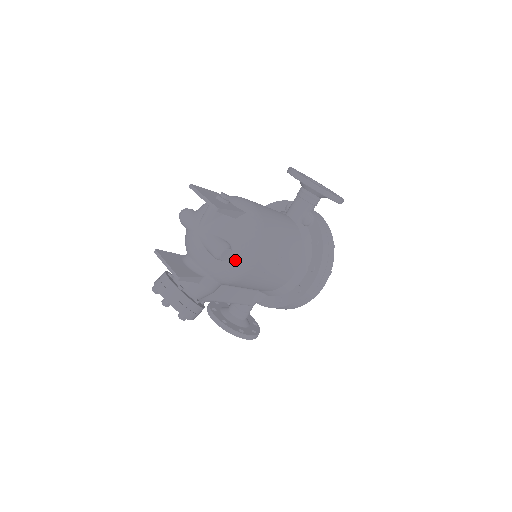
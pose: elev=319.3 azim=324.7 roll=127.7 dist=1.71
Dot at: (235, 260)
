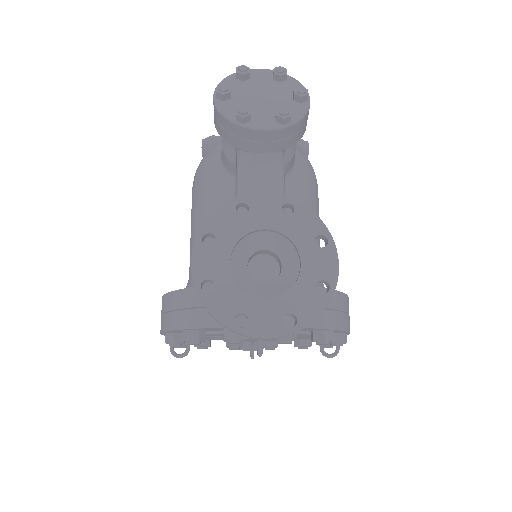
Dot at: occluded
